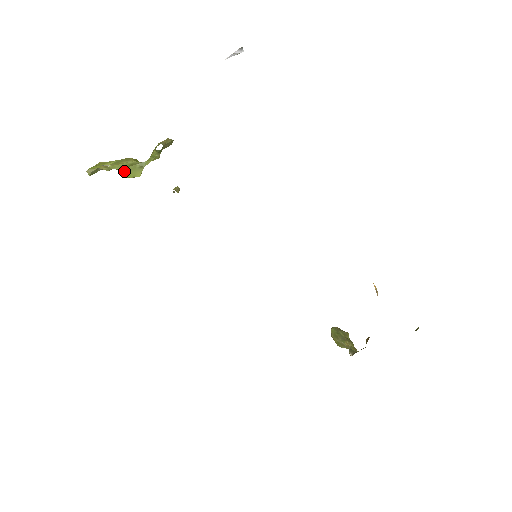
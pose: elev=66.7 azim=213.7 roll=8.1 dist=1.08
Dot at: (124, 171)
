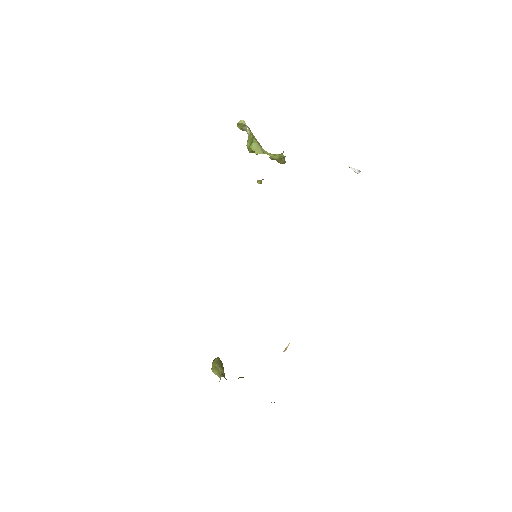
Dot at: (254, 143)
